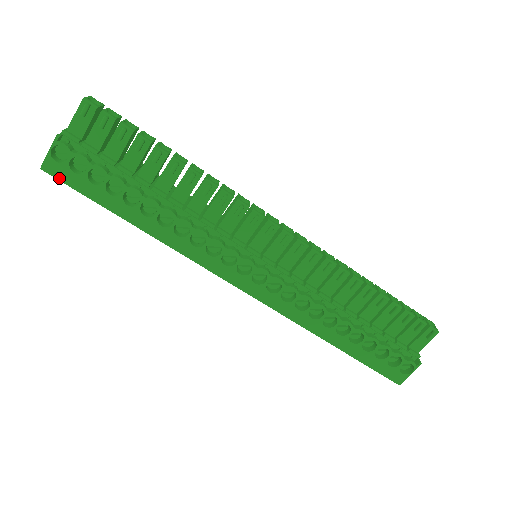
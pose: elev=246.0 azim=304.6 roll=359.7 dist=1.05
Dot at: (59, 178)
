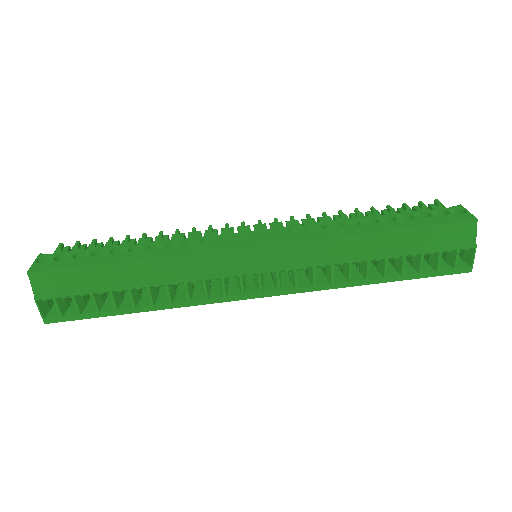
Dot at: (46, 269)
